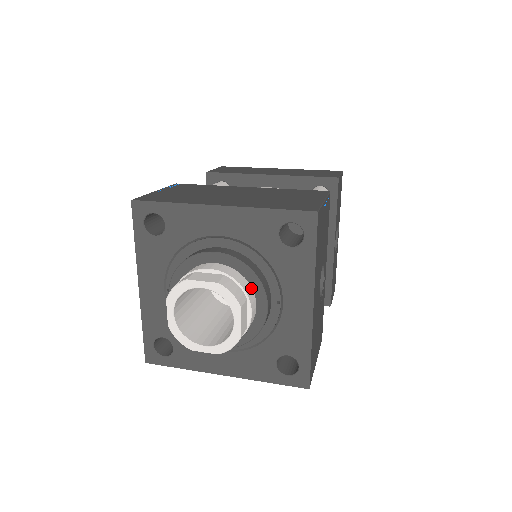
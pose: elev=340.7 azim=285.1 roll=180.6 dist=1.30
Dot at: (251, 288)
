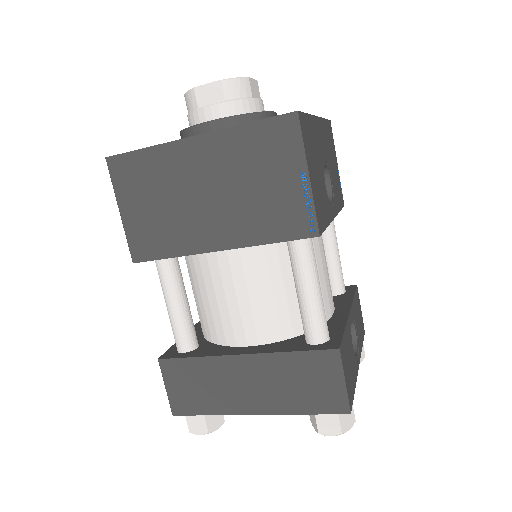
Dot at: occluded
